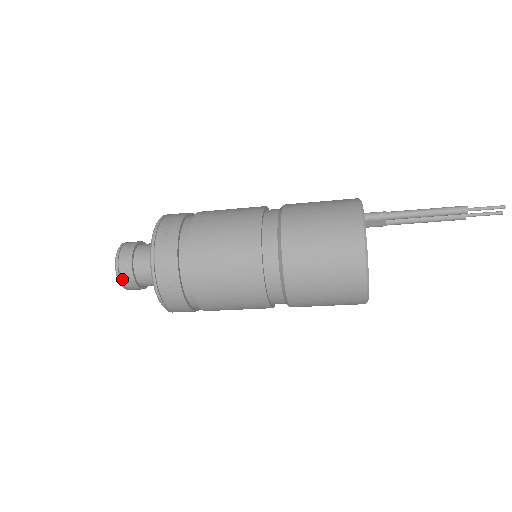
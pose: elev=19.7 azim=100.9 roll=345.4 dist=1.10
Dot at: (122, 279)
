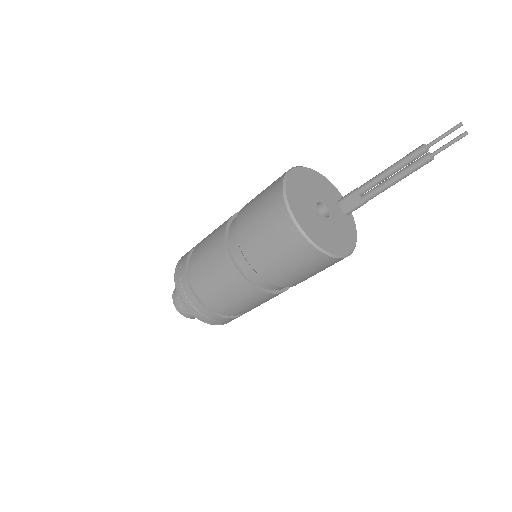
Dot at: (174, 296)
